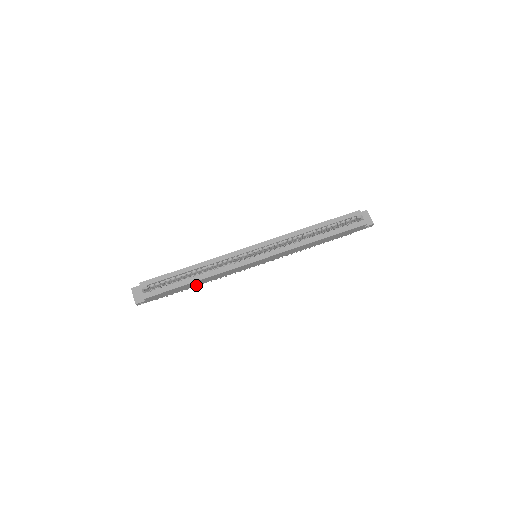
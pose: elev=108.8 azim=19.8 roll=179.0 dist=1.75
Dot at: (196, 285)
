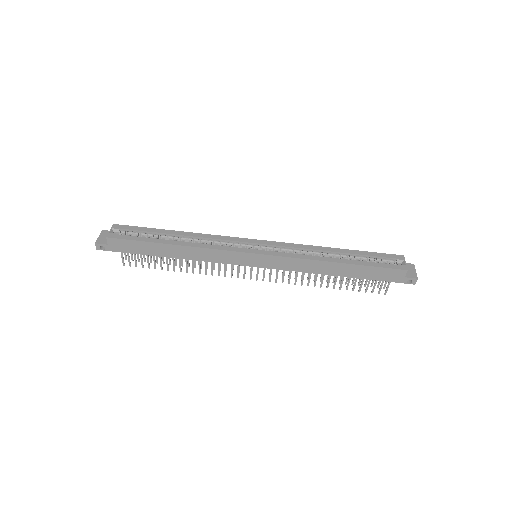
Dot at: (172, 256)
